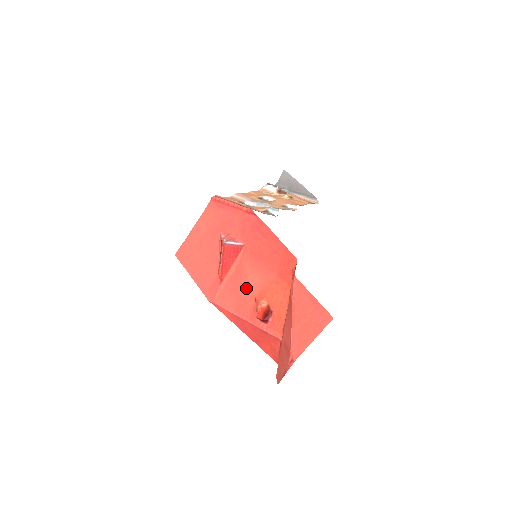
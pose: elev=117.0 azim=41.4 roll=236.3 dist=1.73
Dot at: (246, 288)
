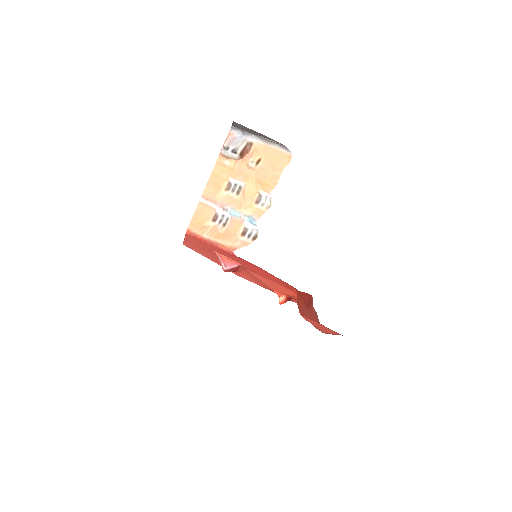
Dot at: occluded
